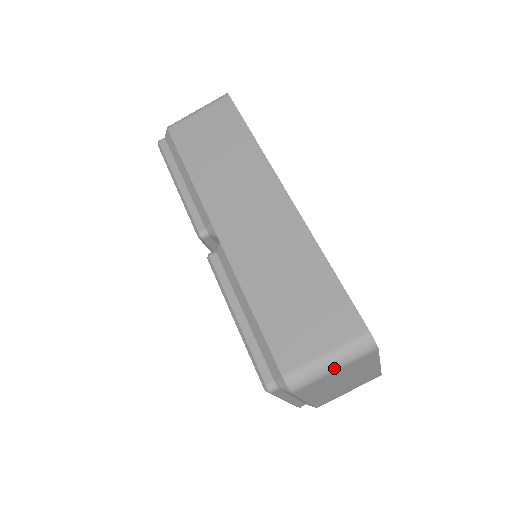
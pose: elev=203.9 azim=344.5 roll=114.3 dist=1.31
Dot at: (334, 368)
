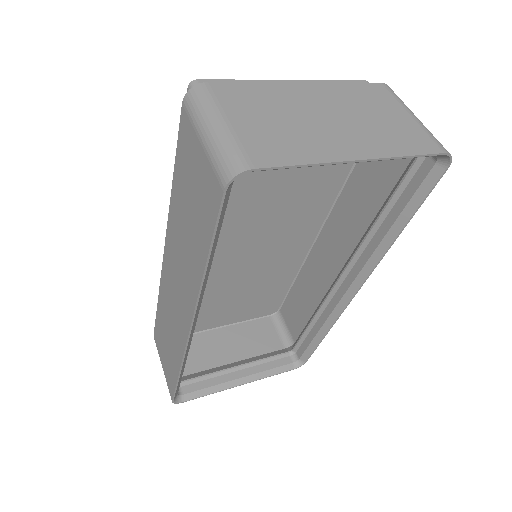
Dot at: occluded
